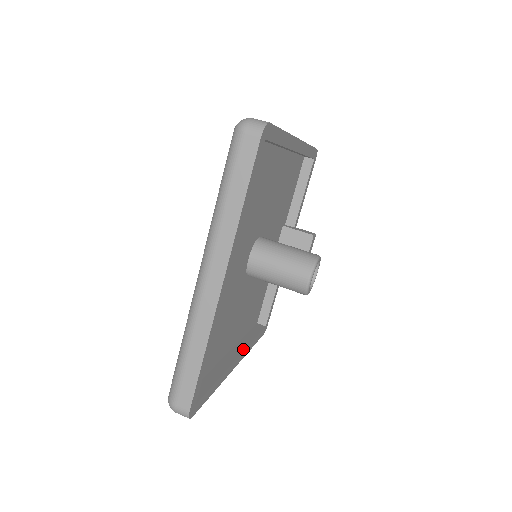
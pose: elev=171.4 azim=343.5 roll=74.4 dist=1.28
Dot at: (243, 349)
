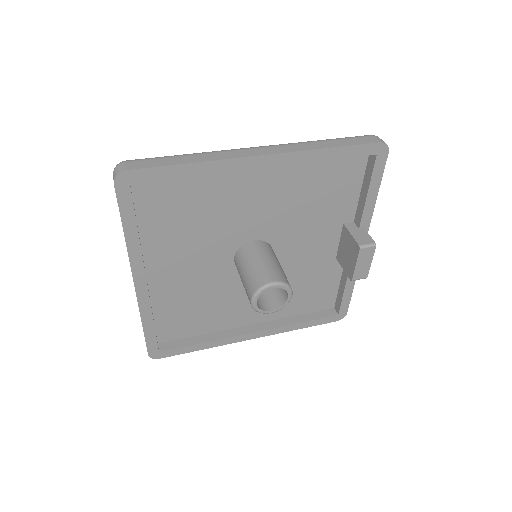
Dot at: (270, 328)
